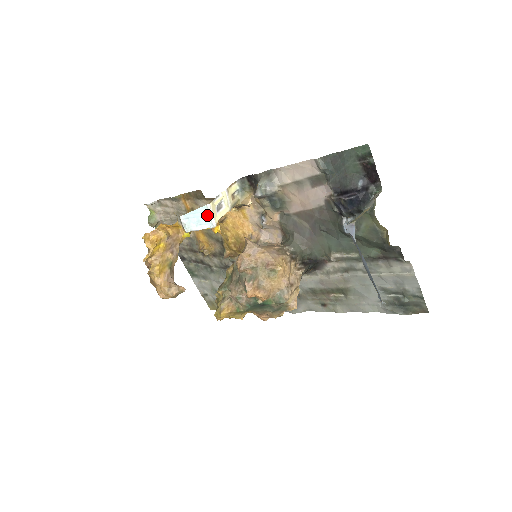
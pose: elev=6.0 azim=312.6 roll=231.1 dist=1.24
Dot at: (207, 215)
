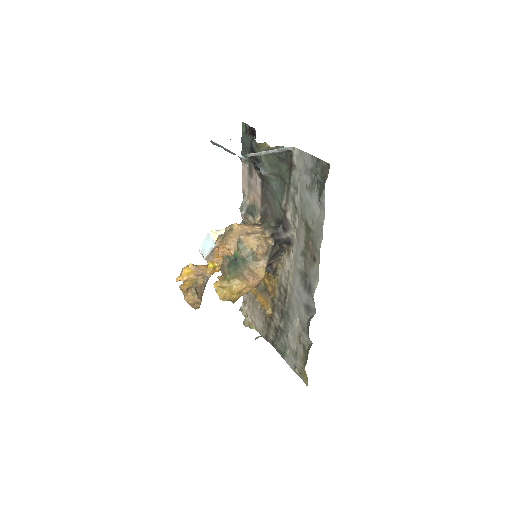
Dot at: (210, 239)
